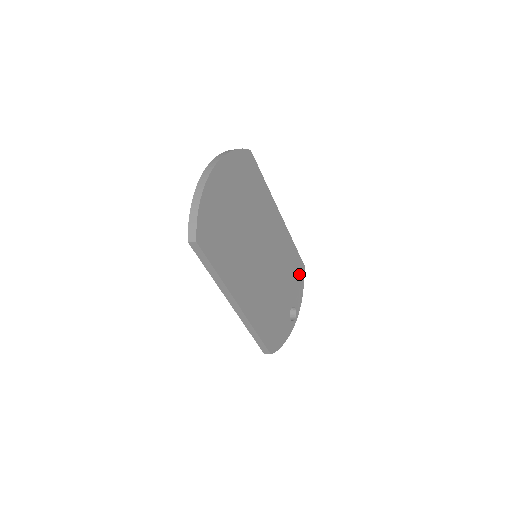
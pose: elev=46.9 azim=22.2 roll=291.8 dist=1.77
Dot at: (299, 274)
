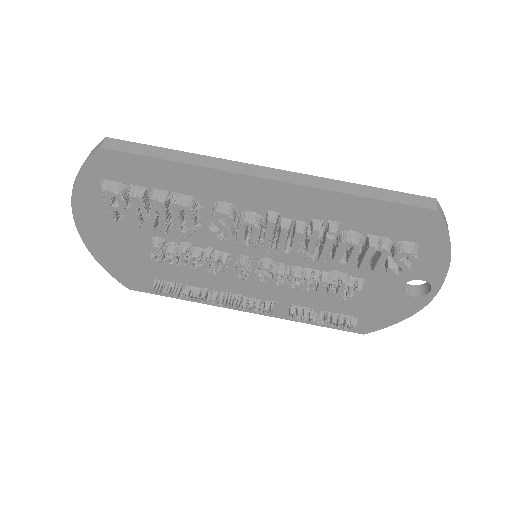
Dot at: occluded
